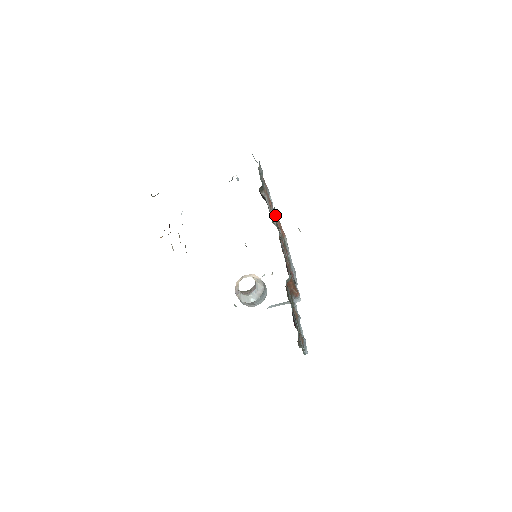
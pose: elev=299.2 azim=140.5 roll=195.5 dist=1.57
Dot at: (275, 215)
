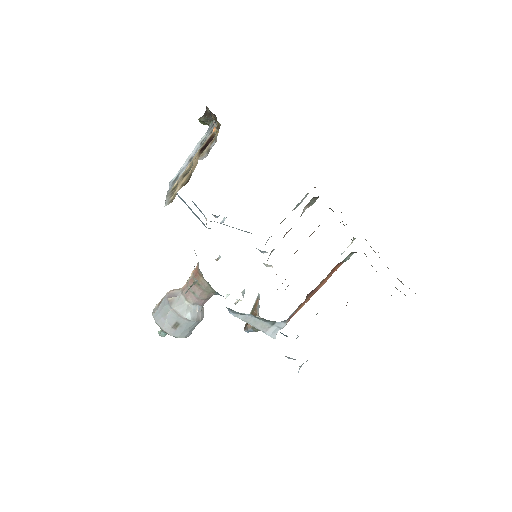
Dot at: occluded
